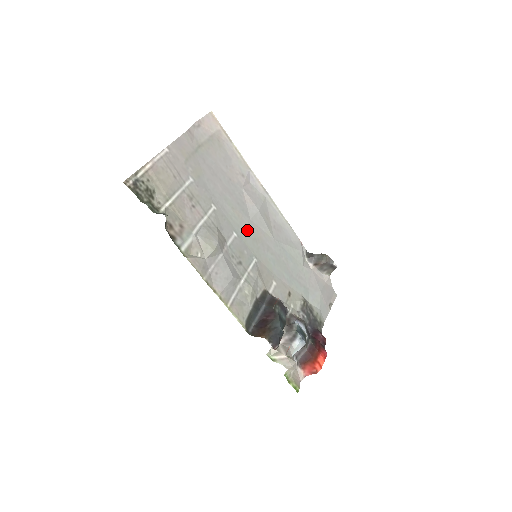
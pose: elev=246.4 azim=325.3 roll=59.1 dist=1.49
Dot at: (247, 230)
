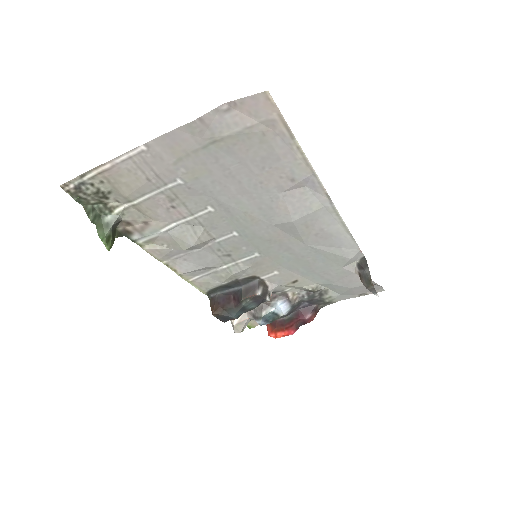
Dot at: (260, 232)
